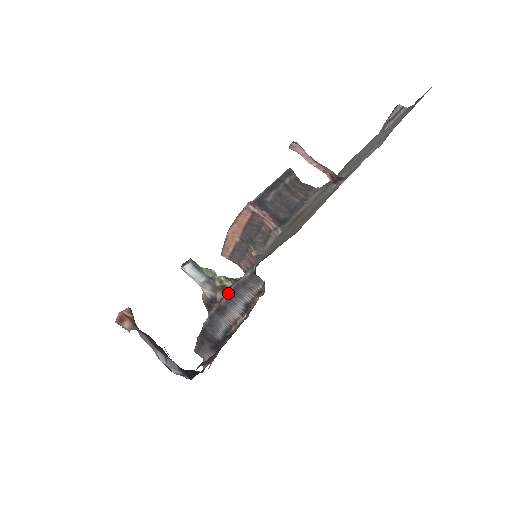
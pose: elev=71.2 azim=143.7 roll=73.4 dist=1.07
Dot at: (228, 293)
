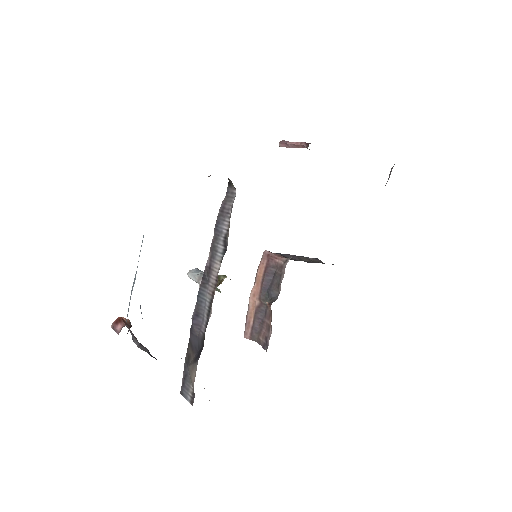
Dot at: (212, 240)
